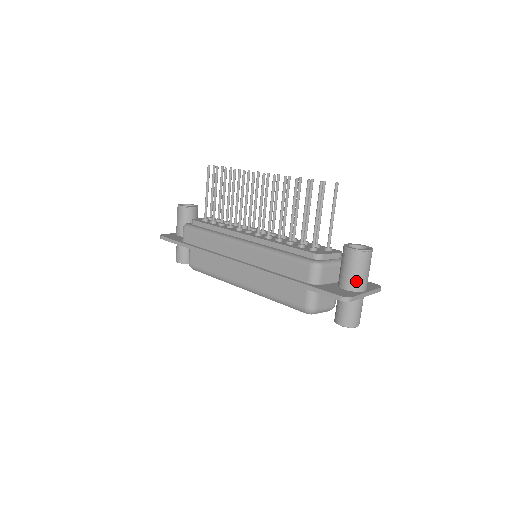
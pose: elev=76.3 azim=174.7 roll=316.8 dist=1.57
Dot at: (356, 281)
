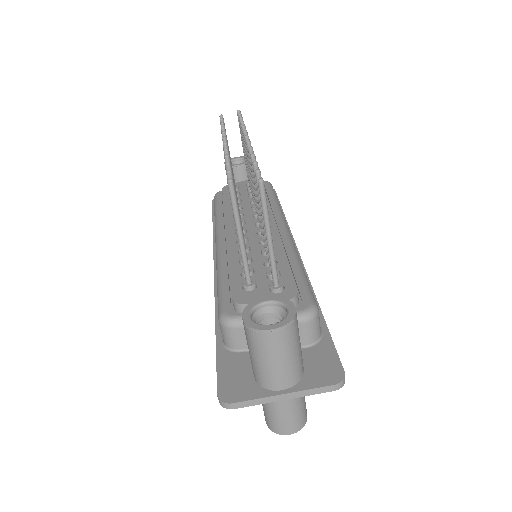
Dot at: (259, 372)
